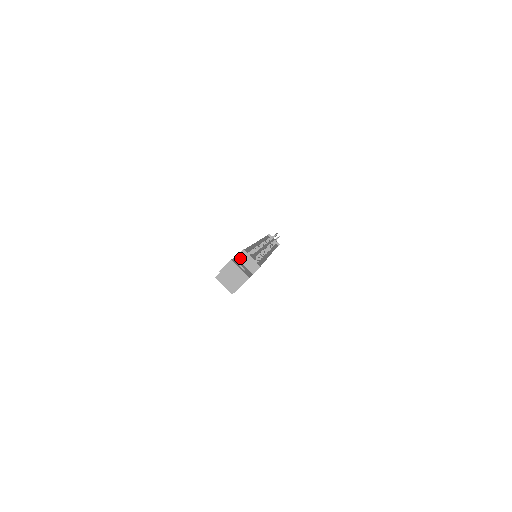
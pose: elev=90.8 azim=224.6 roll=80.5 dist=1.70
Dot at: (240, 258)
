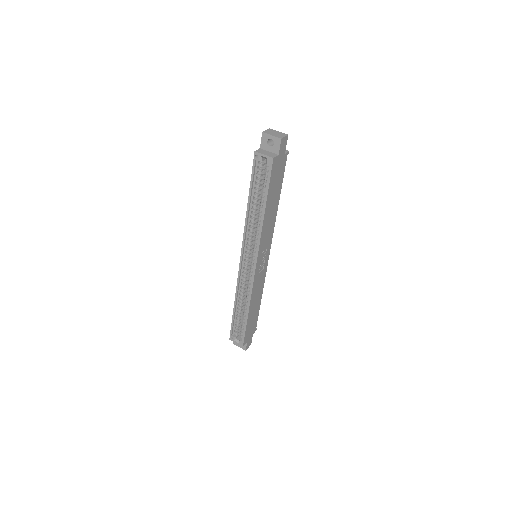
Dot at: occluded
